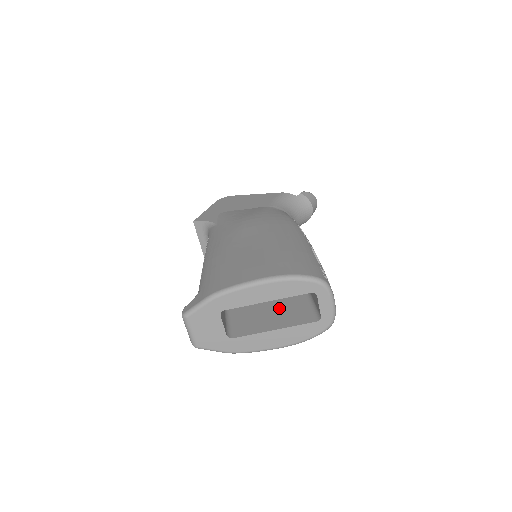
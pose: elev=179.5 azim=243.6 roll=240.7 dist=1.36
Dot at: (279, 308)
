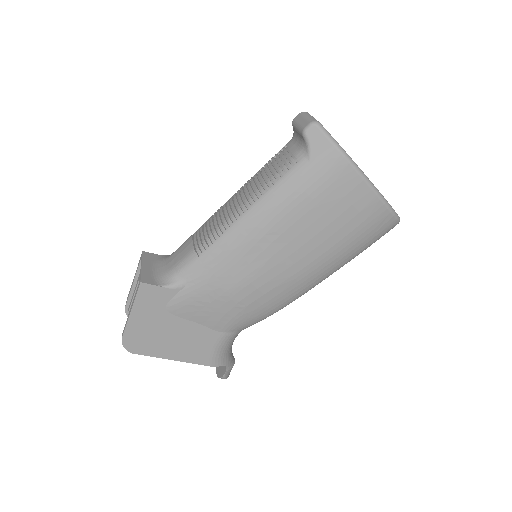
Dot at: occluded
